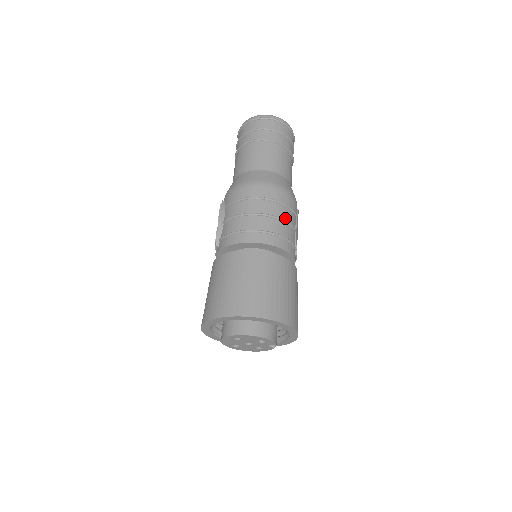
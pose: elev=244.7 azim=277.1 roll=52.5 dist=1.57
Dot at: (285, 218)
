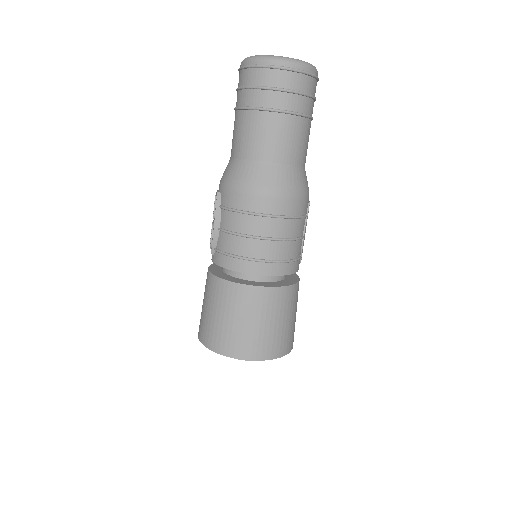
Dot at: (292, 234)
